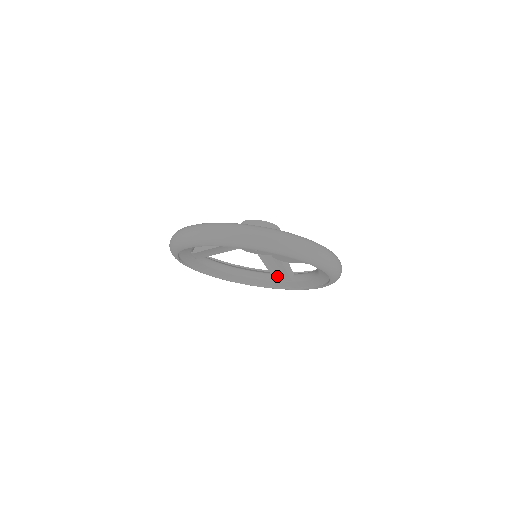
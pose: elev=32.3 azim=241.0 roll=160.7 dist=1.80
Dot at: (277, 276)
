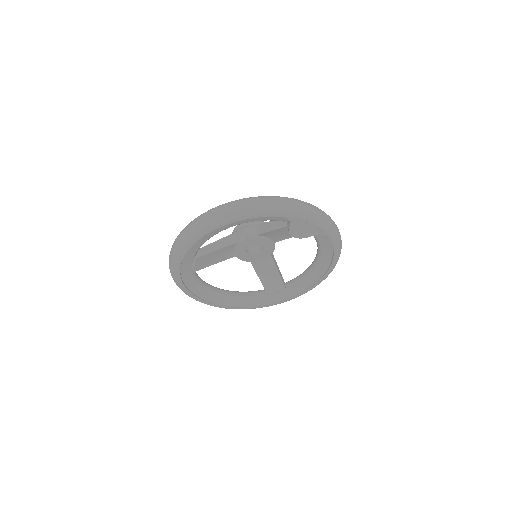
Dot at: (270, 287)
